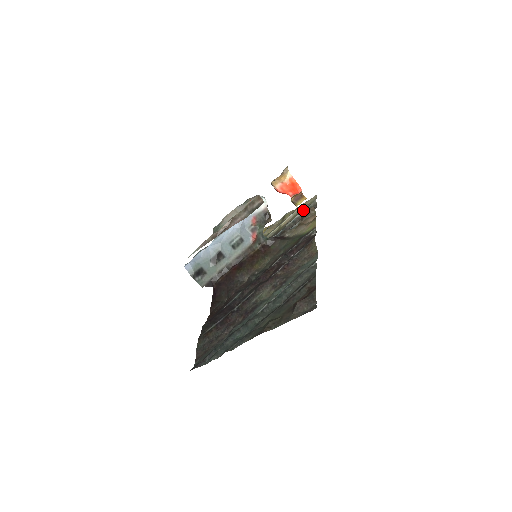
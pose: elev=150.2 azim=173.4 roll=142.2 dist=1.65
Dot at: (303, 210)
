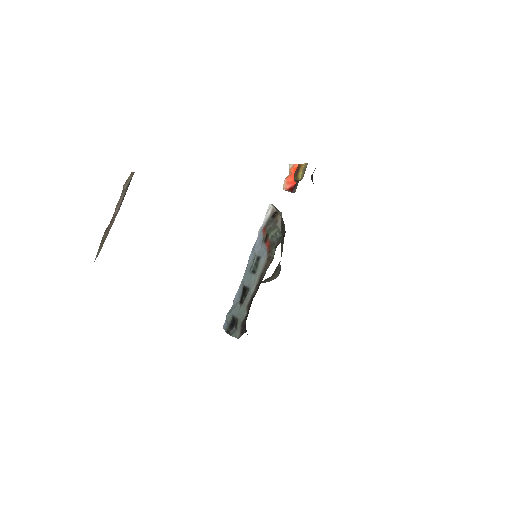
Dot at: occluded
